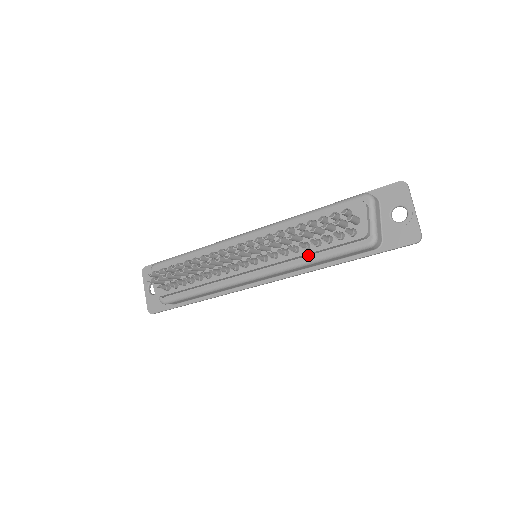
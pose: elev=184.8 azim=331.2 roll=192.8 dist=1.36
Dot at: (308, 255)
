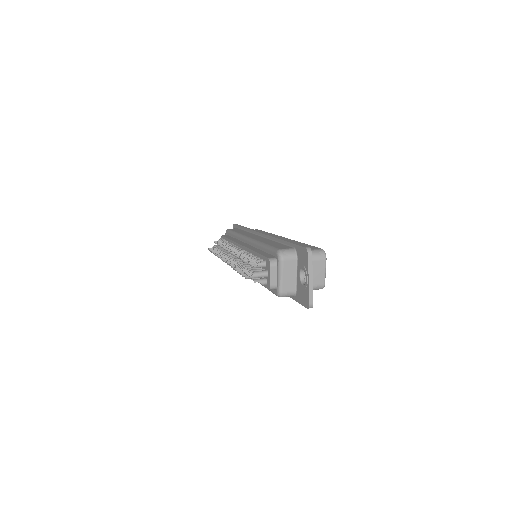
Dot at: occluded
